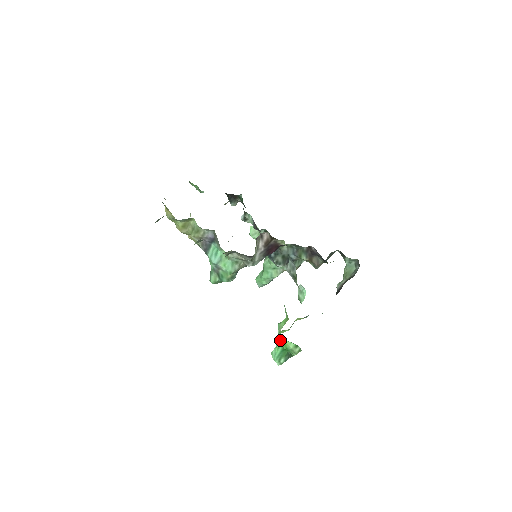
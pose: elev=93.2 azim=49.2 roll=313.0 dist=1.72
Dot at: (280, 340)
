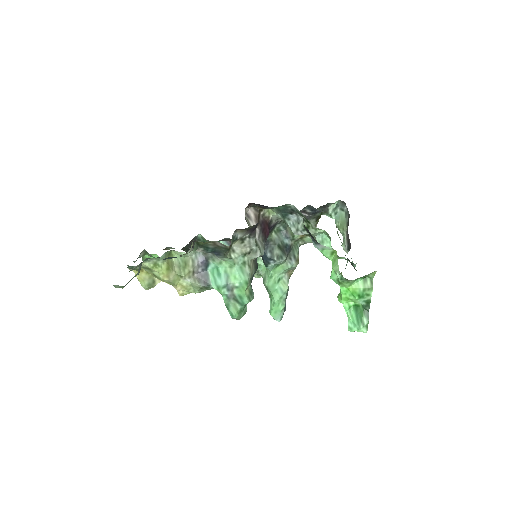
Dot at: (345, 298)
